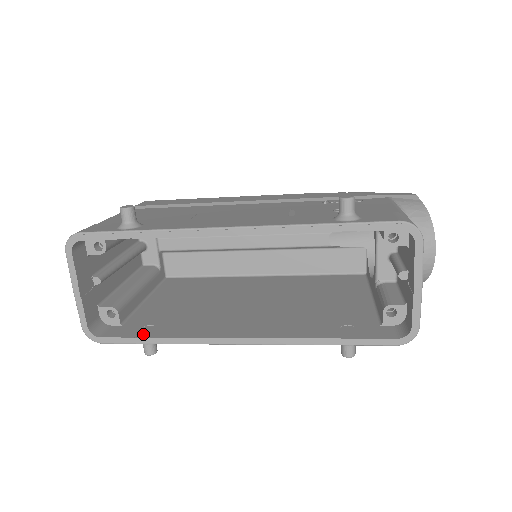
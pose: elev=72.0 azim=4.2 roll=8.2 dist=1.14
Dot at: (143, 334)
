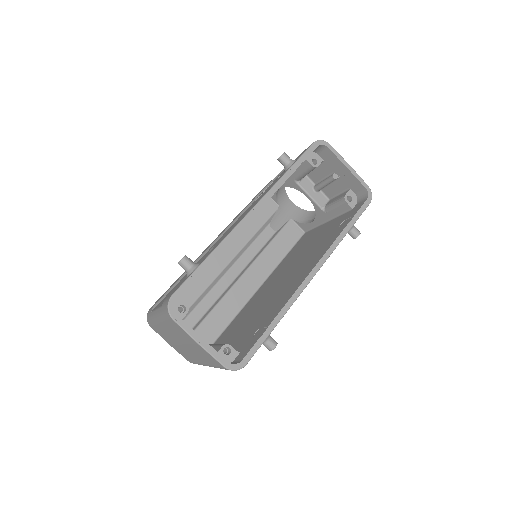
Dot at: (261, 333)
